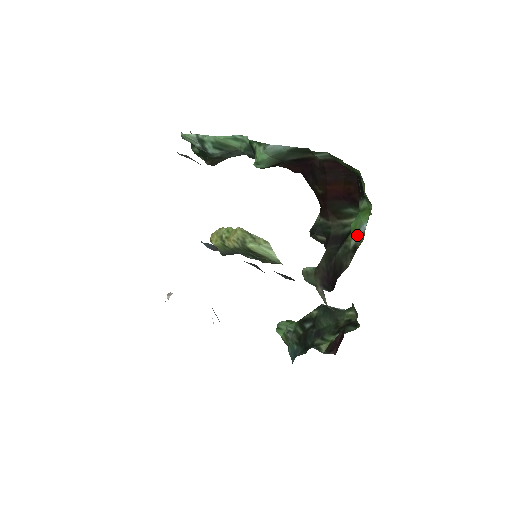
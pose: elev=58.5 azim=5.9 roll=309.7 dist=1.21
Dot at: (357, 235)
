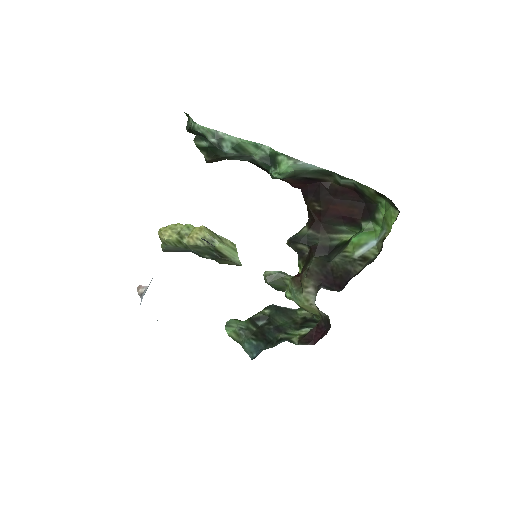
Dot at: (364, 248)
